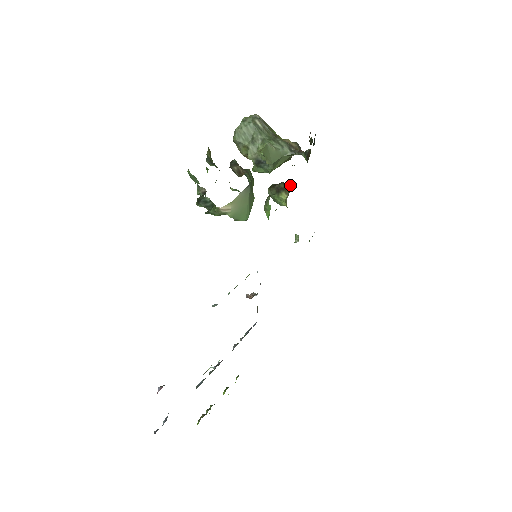
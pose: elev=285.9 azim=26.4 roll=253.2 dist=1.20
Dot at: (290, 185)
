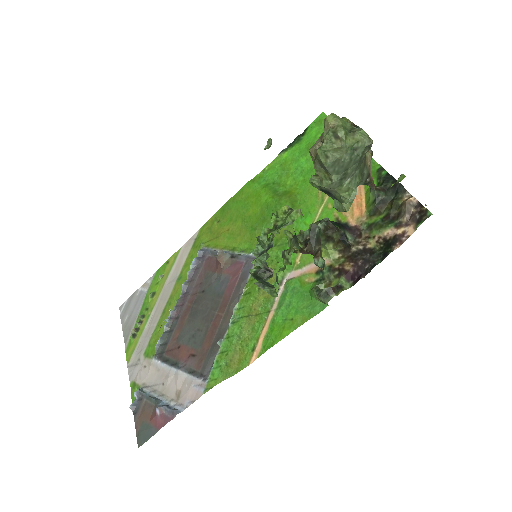
Dot at: (343, 240)
